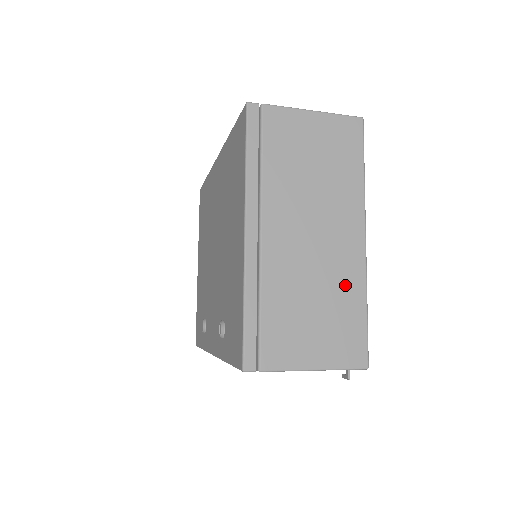
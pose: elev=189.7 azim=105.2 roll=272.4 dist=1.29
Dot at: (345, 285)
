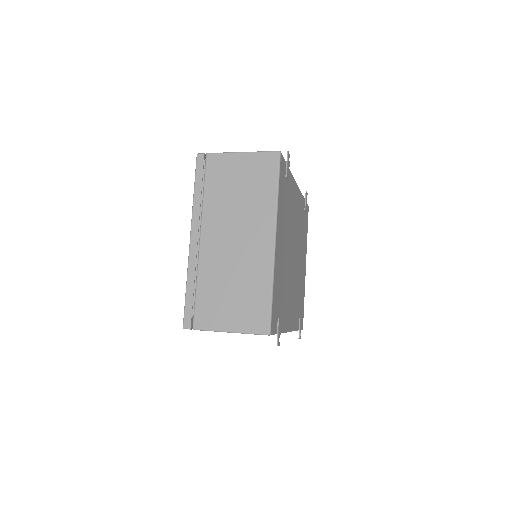
Dot at: (256, 274)
